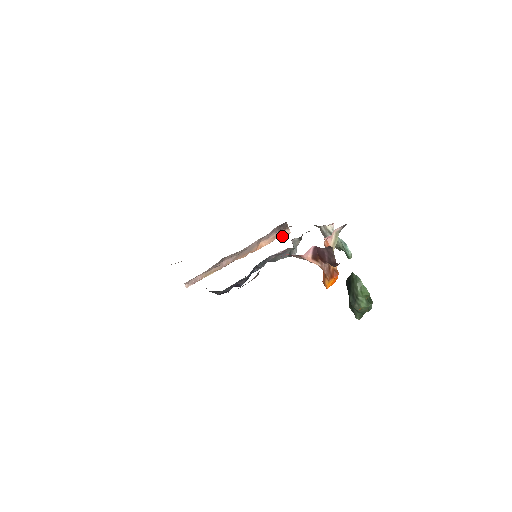
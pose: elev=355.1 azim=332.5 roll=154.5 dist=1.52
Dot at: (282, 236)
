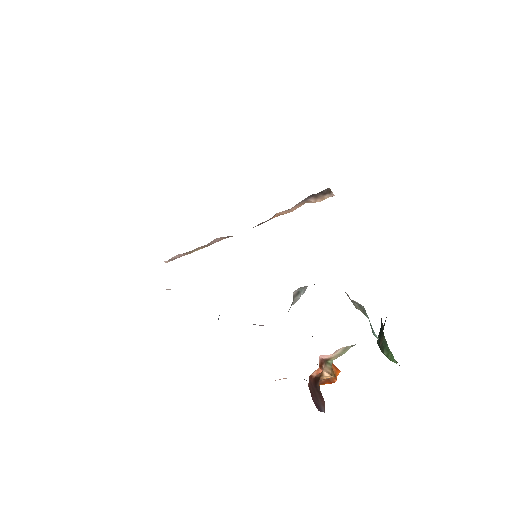
Dot at: (318, 201)
